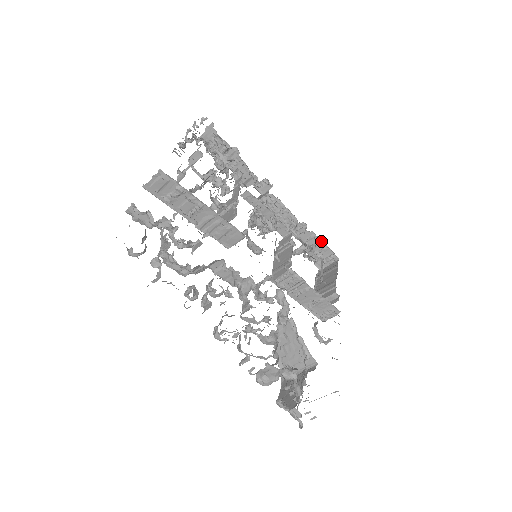
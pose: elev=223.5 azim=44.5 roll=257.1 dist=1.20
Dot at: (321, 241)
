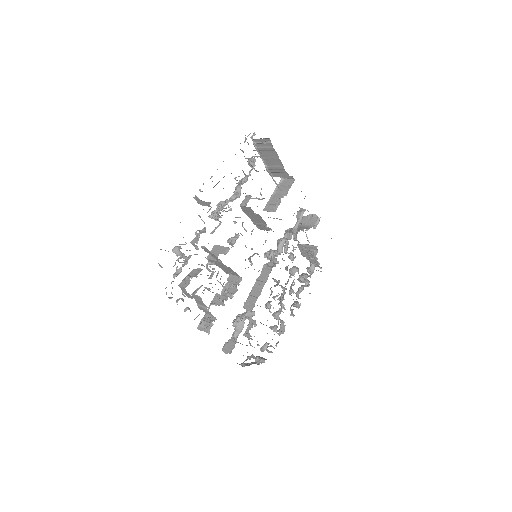
Dot at: occluded
